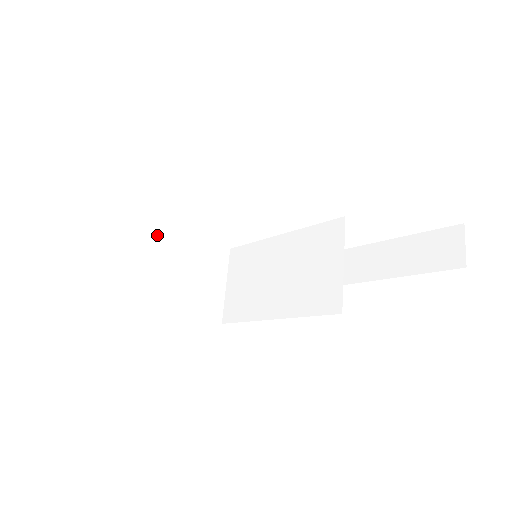
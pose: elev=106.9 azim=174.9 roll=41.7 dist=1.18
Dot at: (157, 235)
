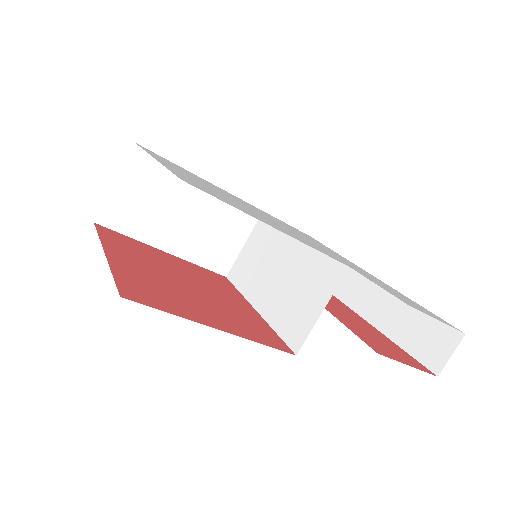
Dot at: occluded
